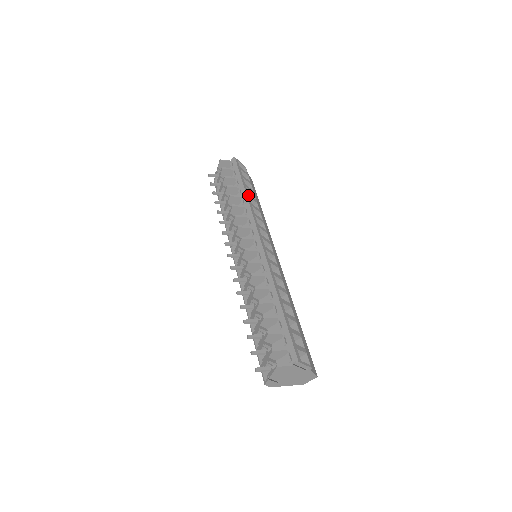
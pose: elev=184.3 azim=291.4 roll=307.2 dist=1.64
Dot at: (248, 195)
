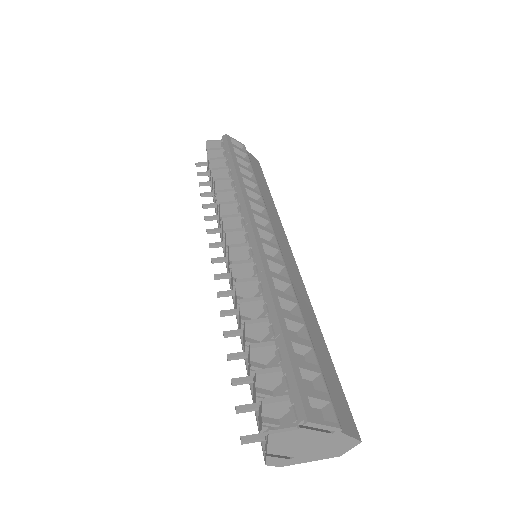
Dot at: (240, 175)
